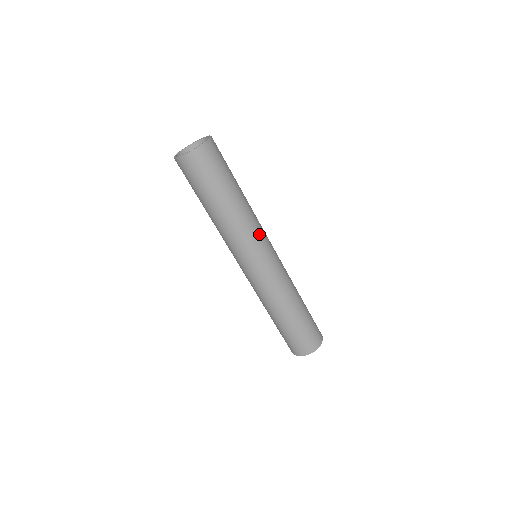
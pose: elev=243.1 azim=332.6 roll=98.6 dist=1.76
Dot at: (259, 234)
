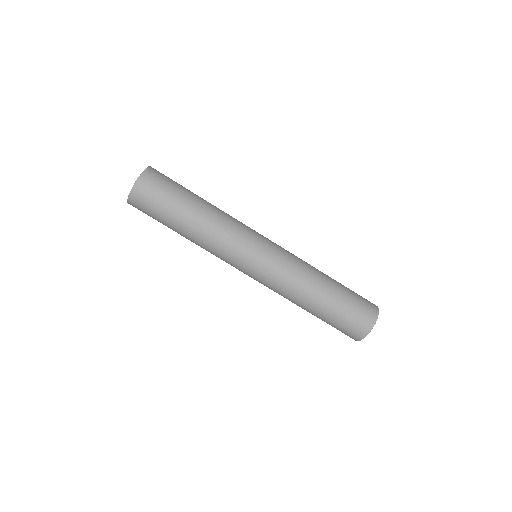
Dot at: occluded
